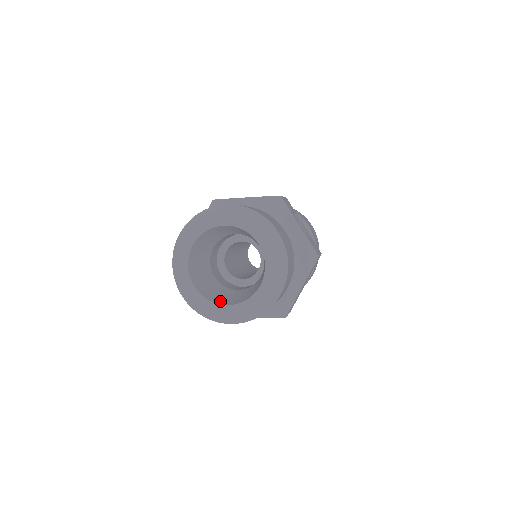
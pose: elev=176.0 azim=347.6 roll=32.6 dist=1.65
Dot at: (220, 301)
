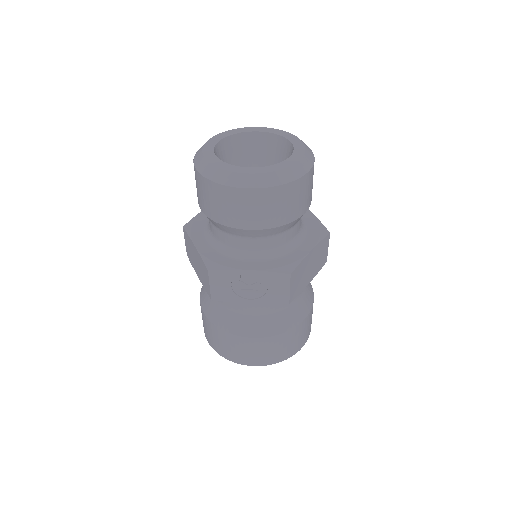
Dot at: occluded
